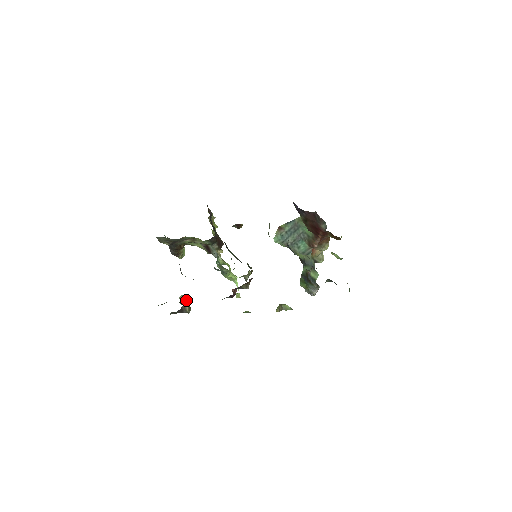
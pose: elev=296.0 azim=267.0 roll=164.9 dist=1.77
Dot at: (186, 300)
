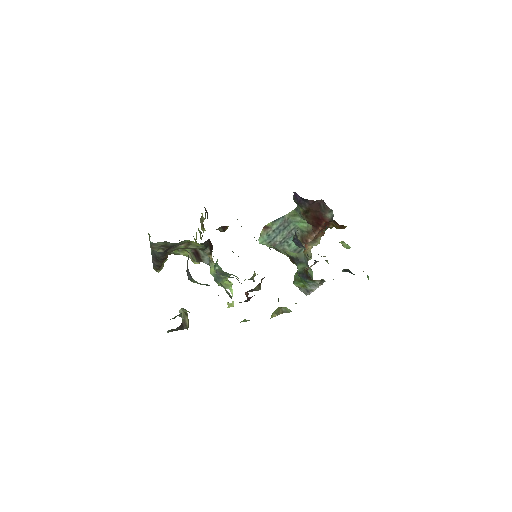
Dot at: (185, 314)
